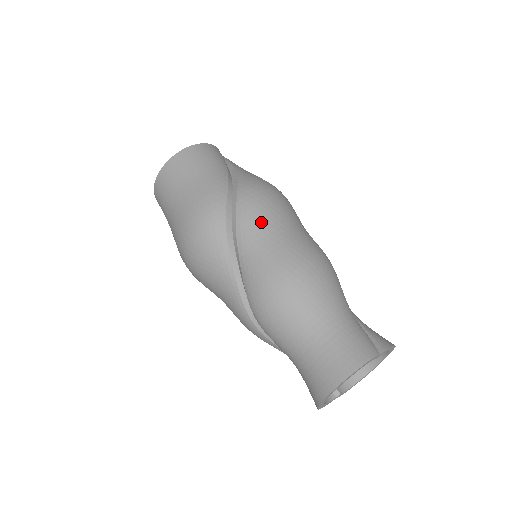
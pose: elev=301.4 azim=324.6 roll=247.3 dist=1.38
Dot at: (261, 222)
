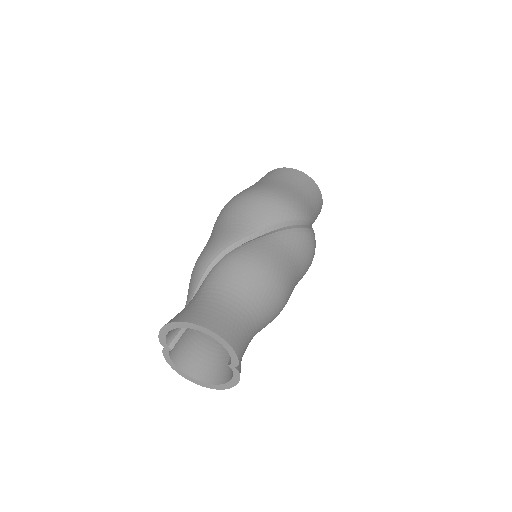
Dot at: (299, 248)
